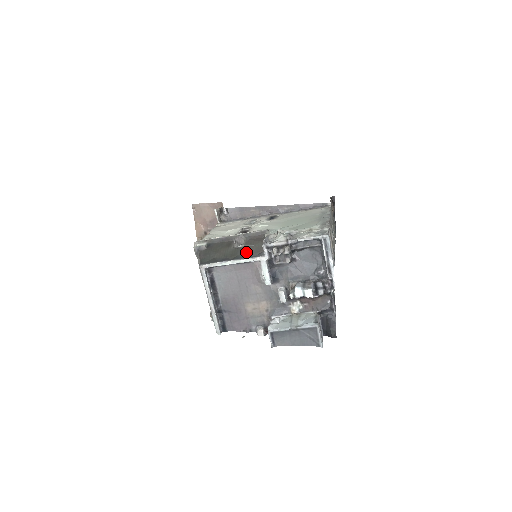
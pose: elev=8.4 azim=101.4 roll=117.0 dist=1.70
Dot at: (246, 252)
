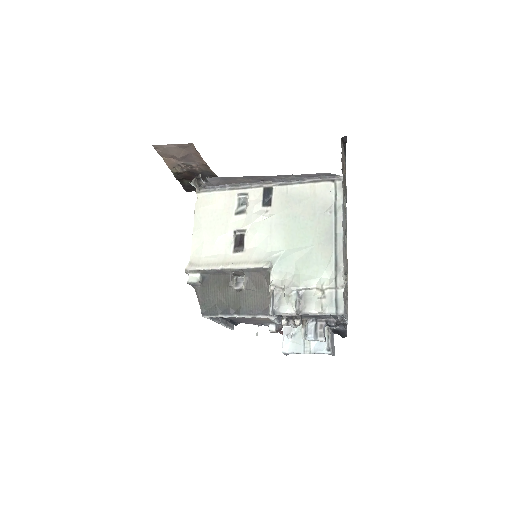
Dot at: (250, 303)
